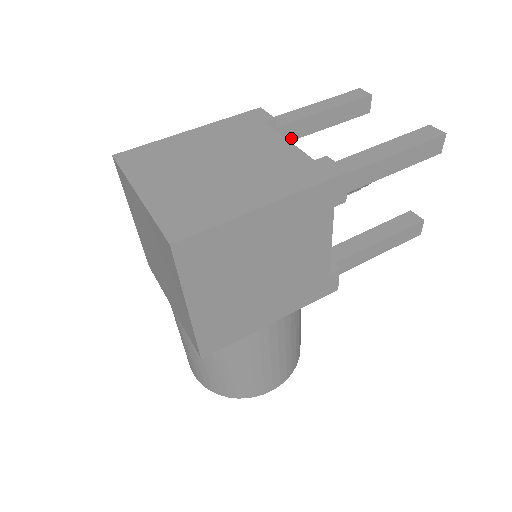
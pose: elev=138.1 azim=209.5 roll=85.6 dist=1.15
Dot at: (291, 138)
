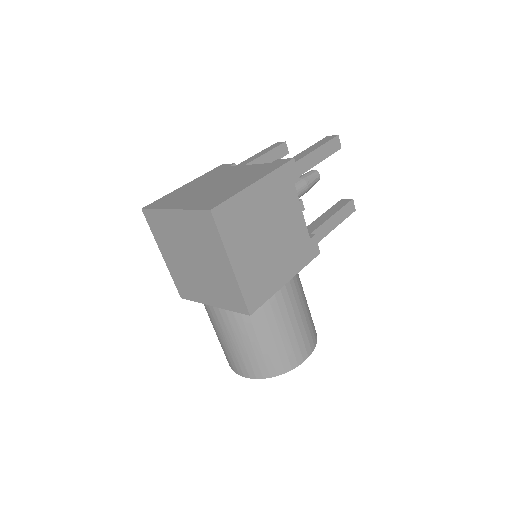
Dot at: occluded
